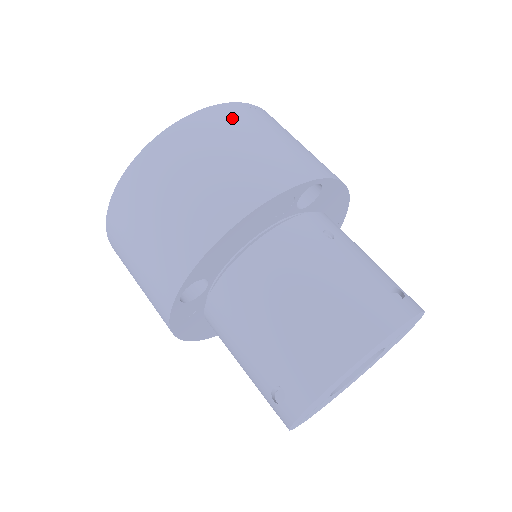
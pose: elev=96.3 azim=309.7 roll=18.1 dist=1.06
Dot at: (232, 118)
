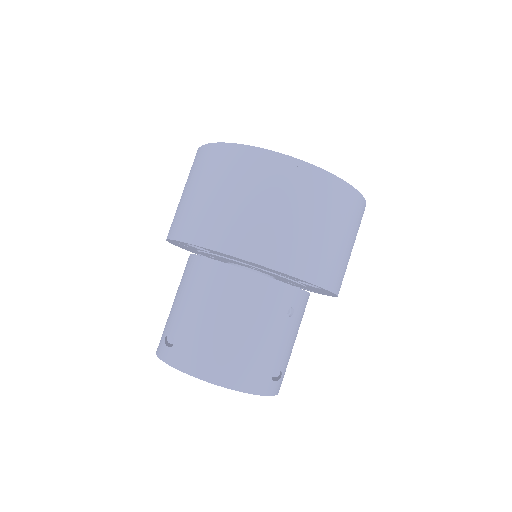
Dot at: (335, 198)
